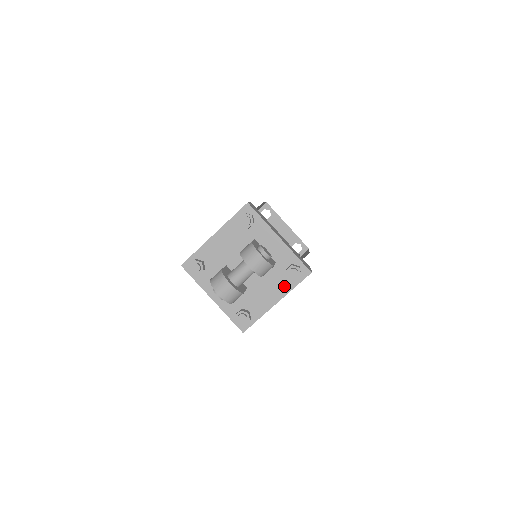
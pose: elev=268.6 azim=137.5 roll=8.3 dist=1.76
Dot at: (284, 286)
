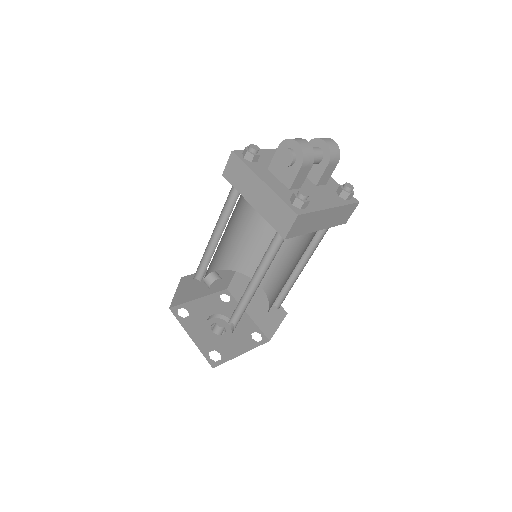
Dot at: (336, 200)
